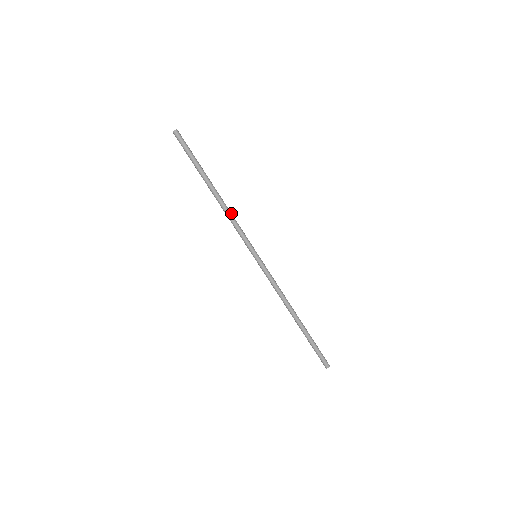
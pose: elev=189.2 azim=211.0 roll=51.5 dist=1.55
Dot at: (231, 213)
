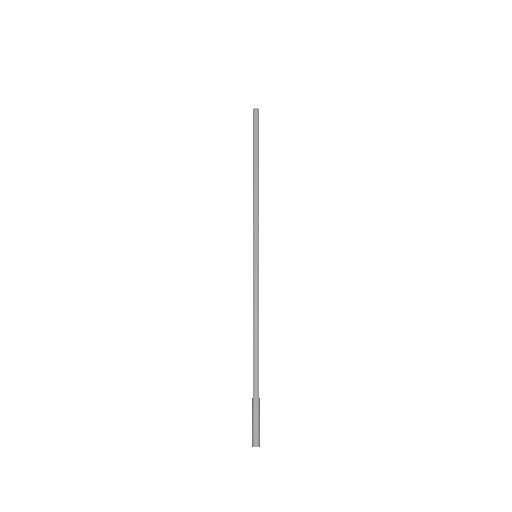
Dot at: (258, 202)
